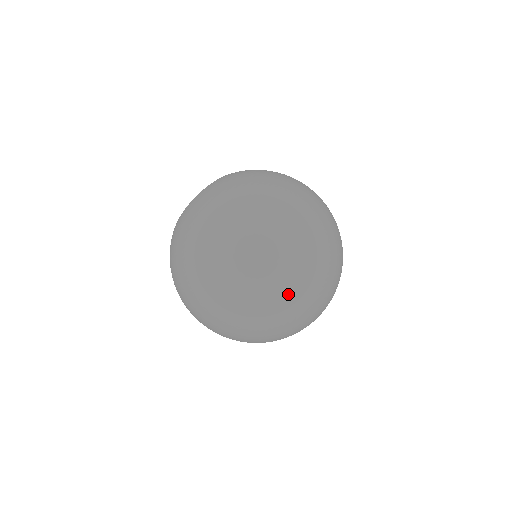
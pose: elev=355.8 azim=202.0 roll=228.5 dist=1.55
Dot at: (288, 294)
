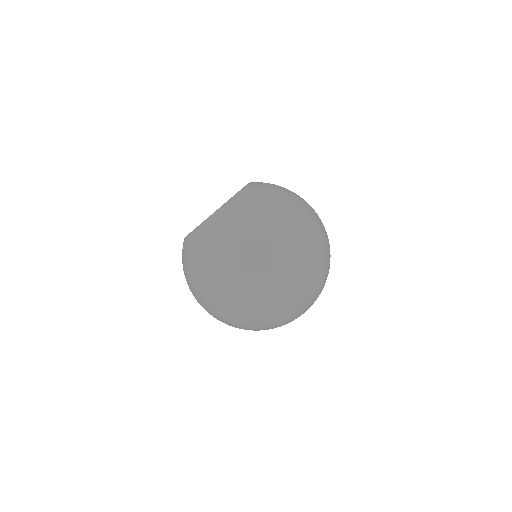
Dot at: (286, 313)
